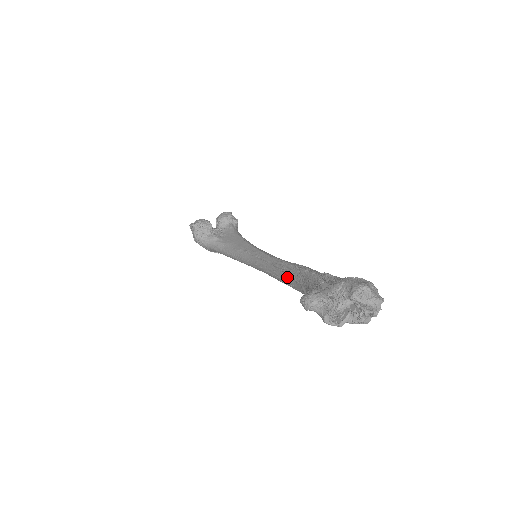
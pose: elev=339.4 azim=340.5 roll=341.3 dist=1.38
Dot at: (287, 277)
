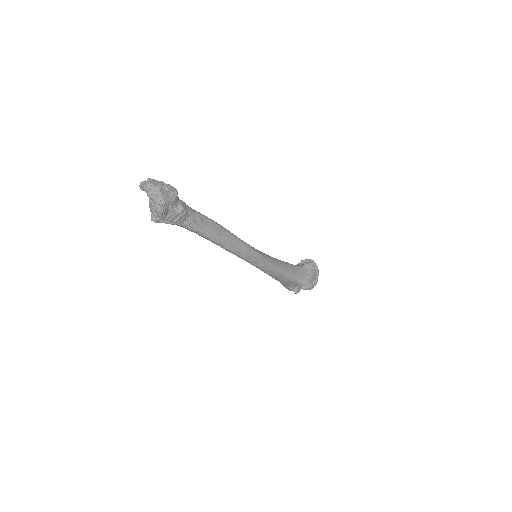
Dot at: occluded
